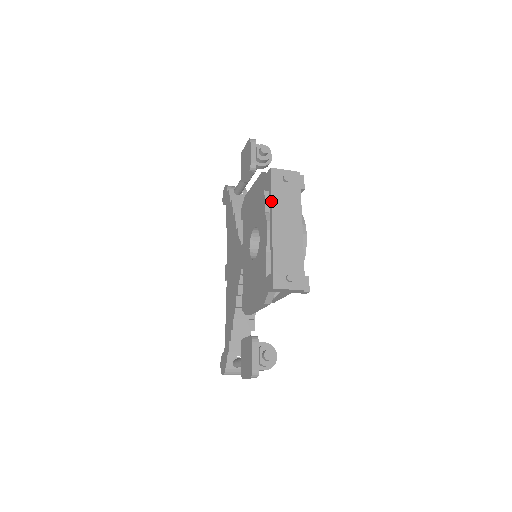
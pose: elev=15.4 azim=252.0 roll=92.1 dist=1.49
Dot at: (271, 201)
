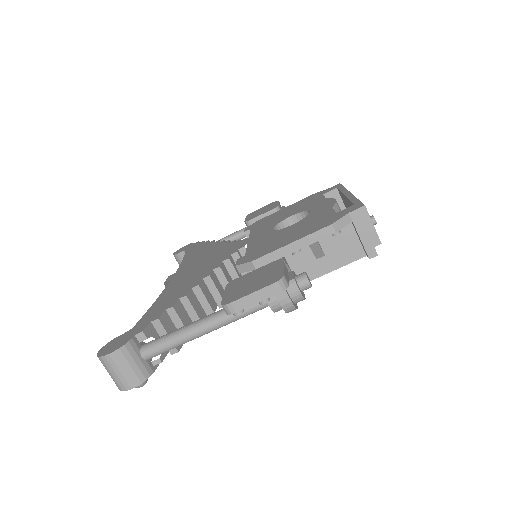
Dot at: occluded
